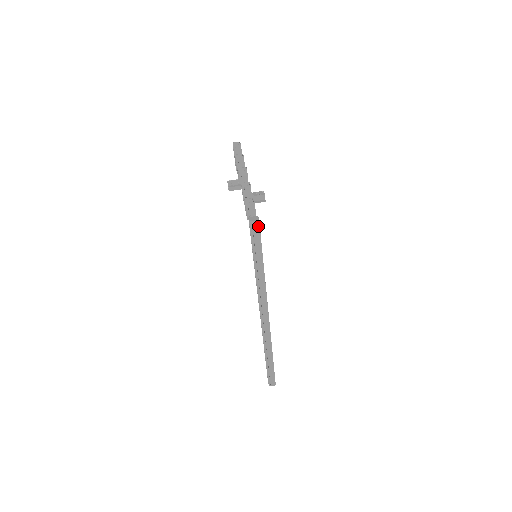
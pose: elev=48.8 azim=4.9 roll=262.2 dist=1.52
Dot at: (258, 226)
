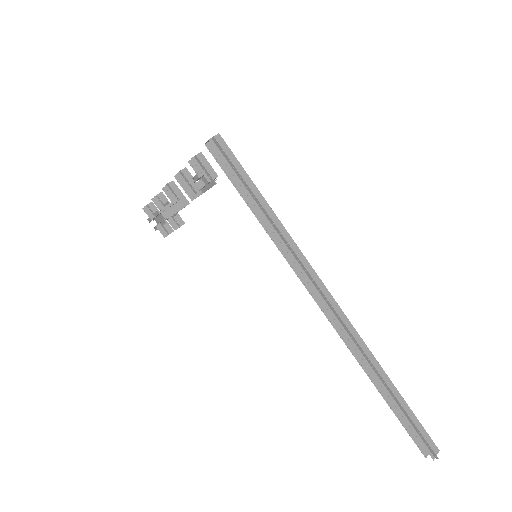
Dot at: (223, 144)
